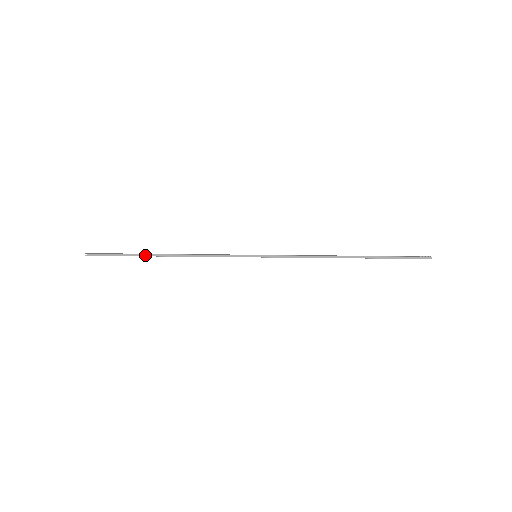
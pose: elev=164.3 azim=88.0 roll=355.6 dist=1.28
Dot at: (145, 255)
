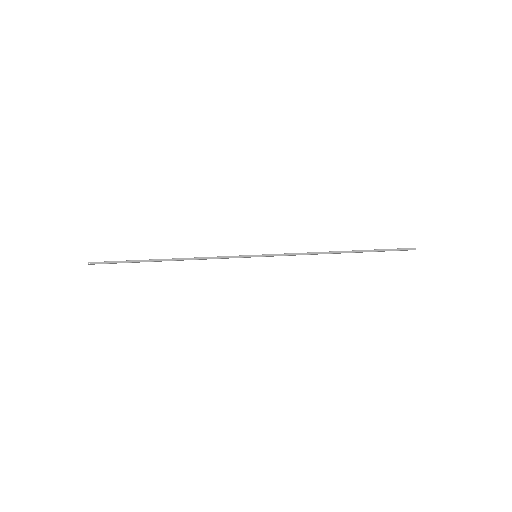
Dot at: occluded
